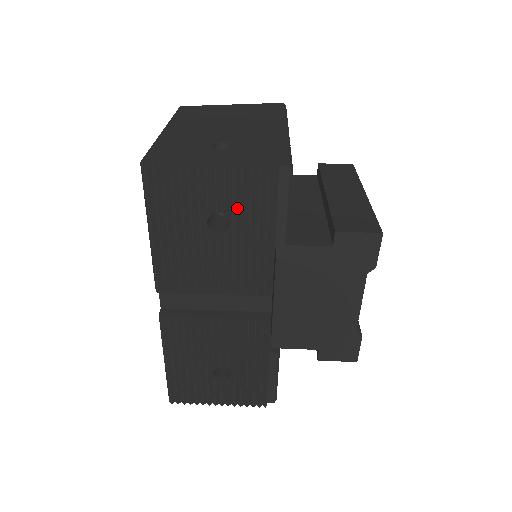
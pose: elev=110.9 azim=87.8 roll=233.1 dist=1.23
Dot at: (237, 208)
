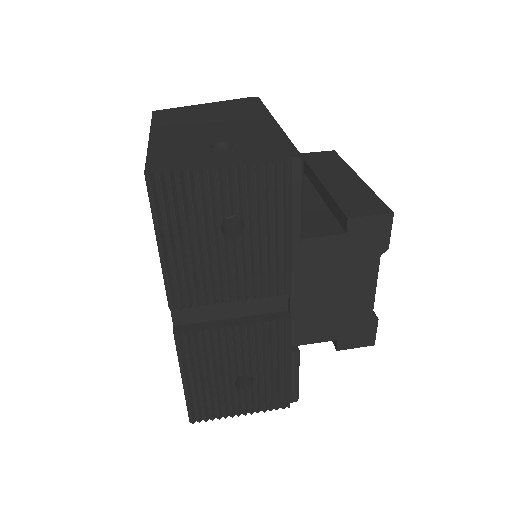
Dot at: (251, 208)
